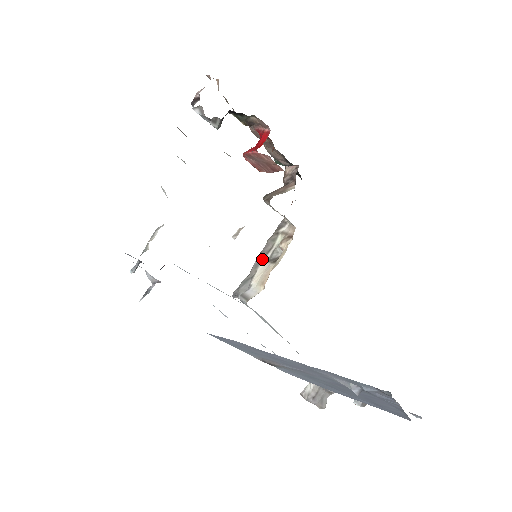
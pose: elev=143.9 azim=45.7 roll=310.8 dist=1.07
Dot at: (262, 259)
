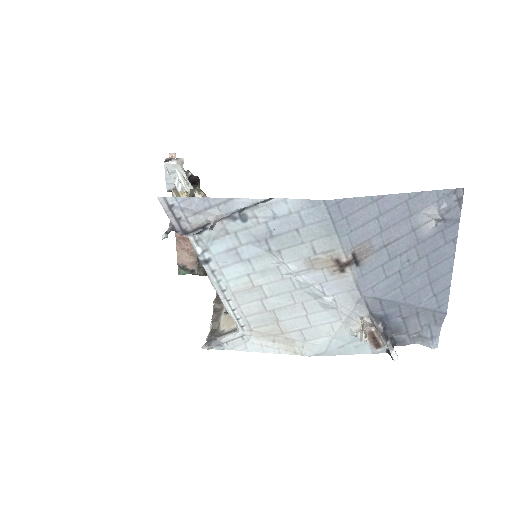
Dot at: (219, 315)
